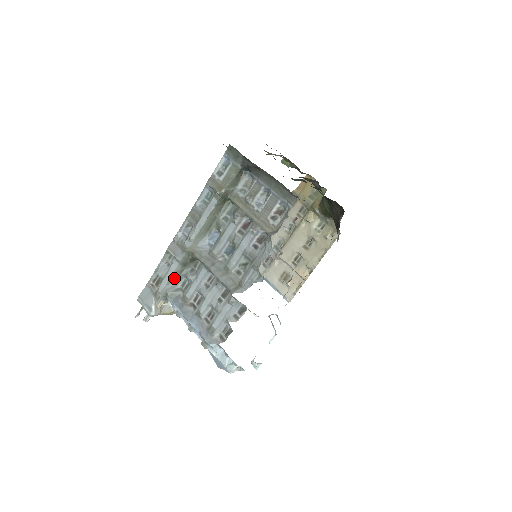
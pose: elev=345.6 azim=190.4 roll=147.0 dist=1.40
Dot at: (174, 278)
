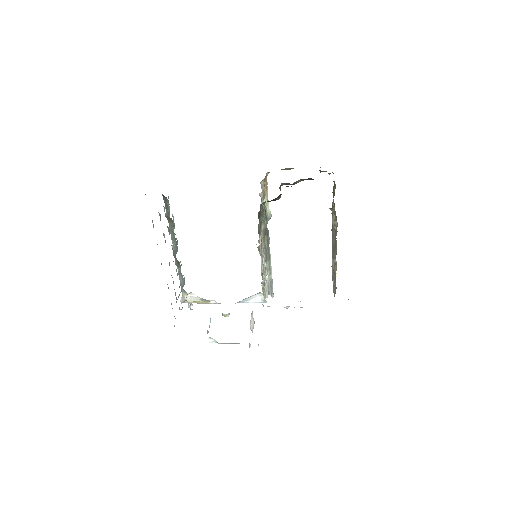
Dot at: (180, 276)
